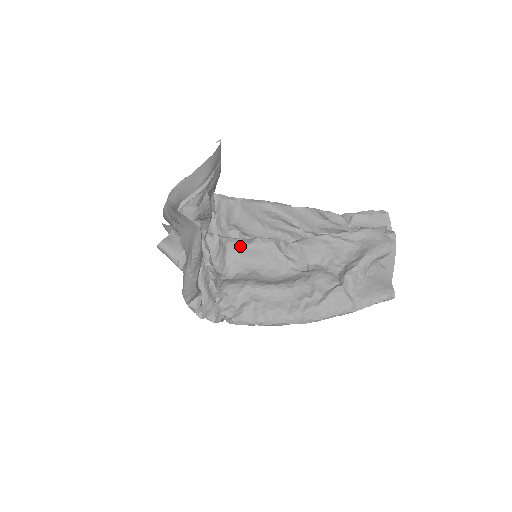
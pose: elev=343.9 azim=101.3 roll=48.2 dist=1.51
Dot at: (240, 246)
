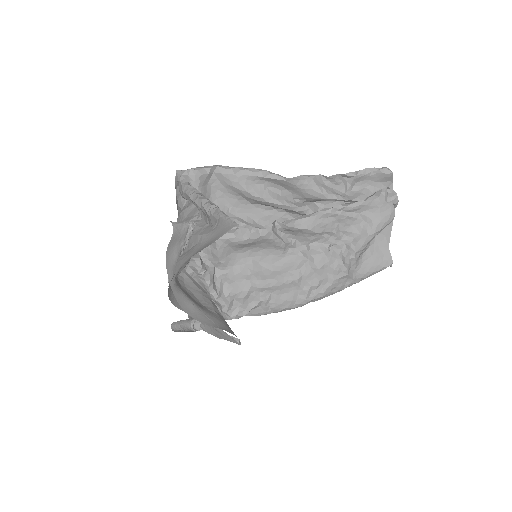
Dot at: (233, 242)
